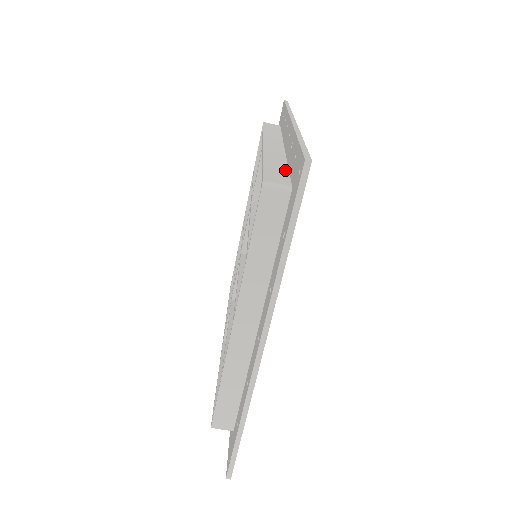
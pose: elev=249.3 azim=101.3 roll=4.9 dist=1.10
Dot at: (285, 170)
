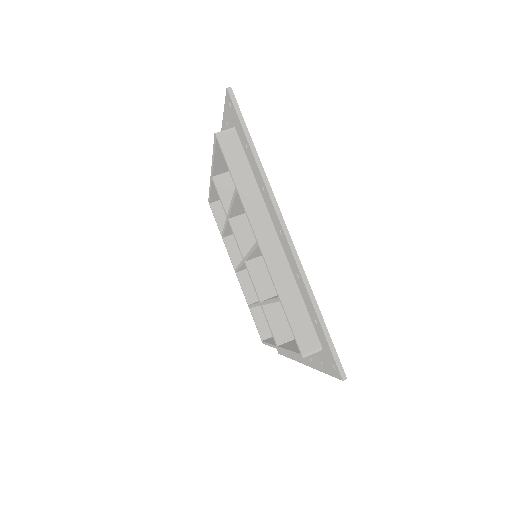
Dot at: occluded
